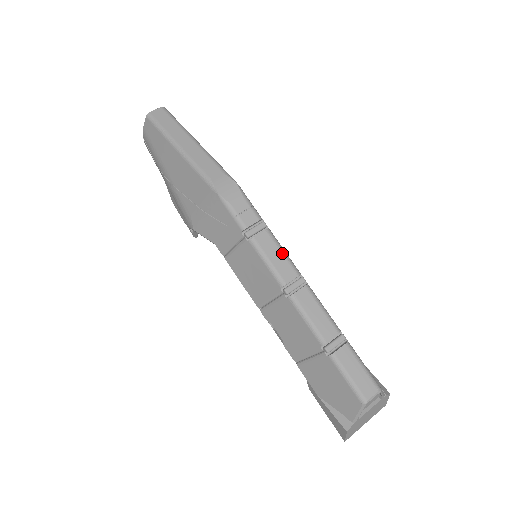
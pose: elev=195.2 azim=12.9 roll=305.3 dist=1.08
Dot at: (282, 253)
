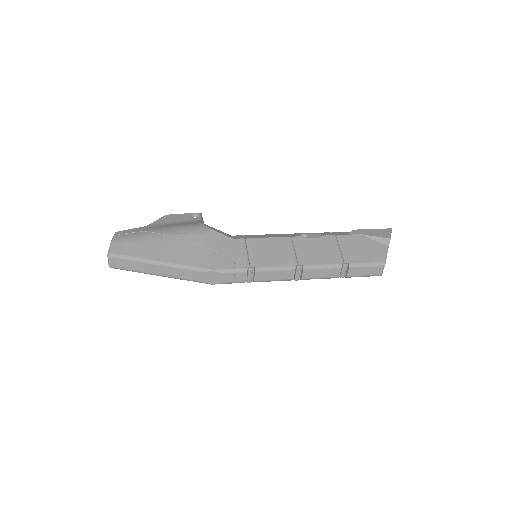
Dot at: (275, 271)
